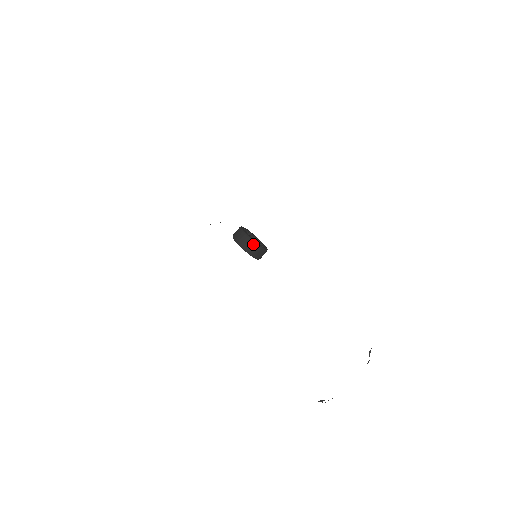
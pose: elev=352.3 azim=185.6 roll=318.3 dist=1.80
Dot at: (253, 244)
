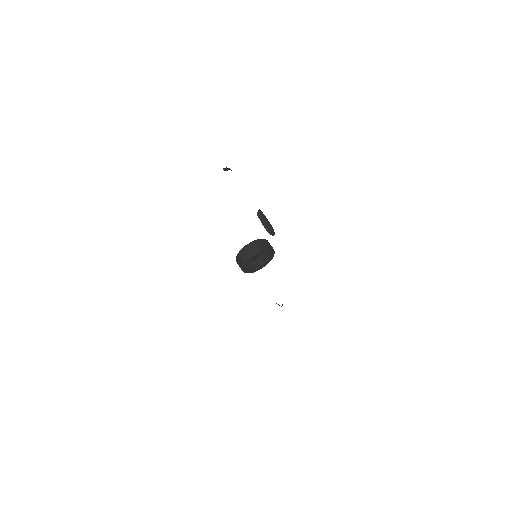
Dot at: (242, 270)
